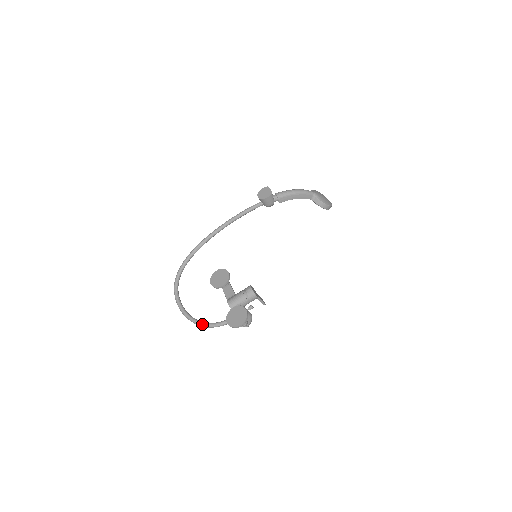
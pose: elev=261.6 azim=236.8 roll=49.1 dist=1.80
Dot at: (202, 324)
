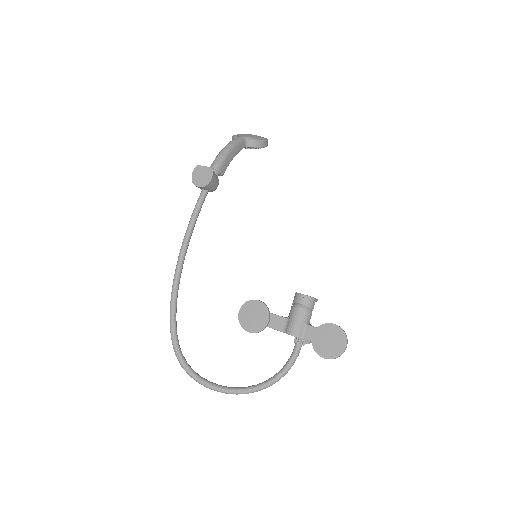
Dot at: (268, 384)
